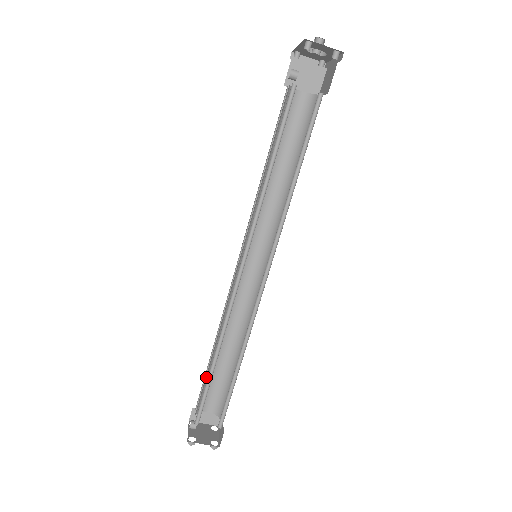
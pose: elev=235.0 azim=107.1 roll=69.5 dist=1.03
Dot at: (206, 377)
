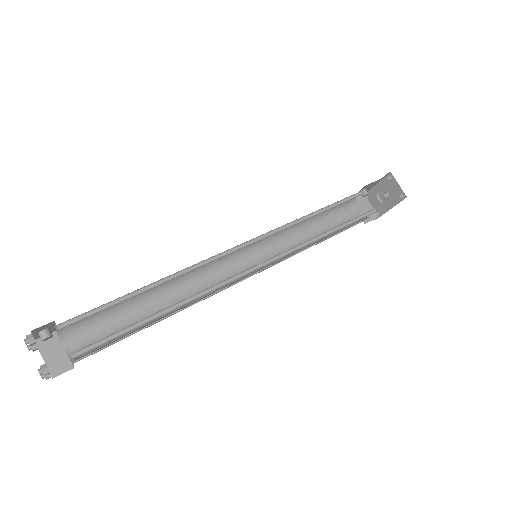
Dot at: (112, 307)
